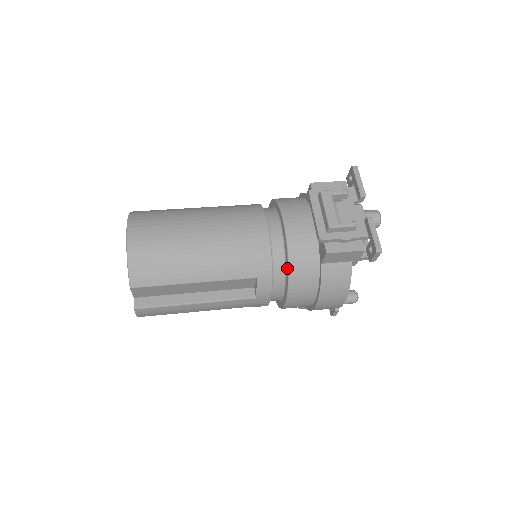
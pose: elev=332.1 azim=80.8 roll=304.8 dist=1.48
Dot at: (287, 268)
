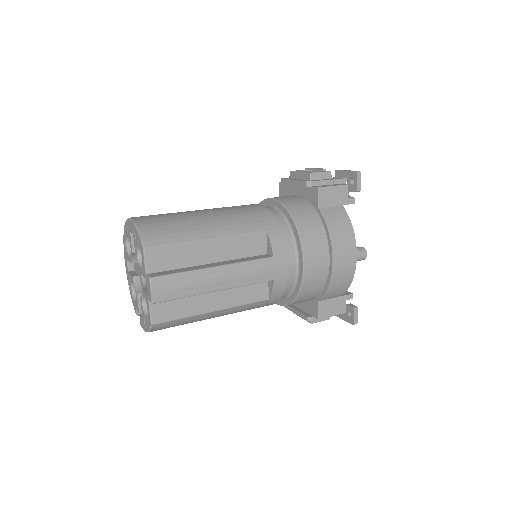
Dot at: (291, 219)
